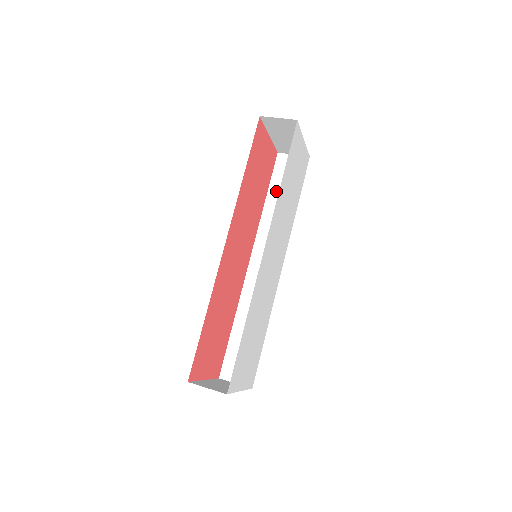
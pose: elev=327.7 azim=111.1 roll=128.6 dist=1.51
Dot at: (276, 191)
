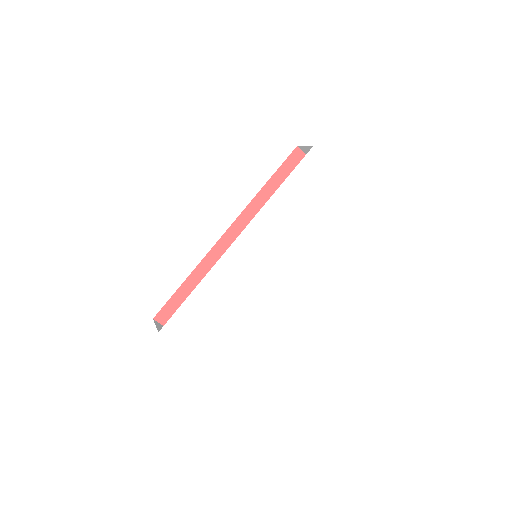
Dot at: occluded
